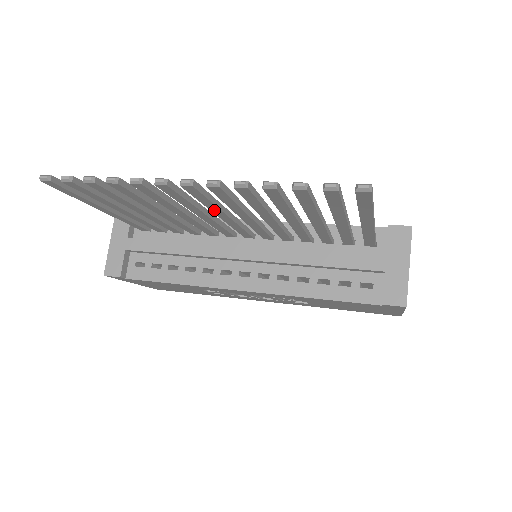
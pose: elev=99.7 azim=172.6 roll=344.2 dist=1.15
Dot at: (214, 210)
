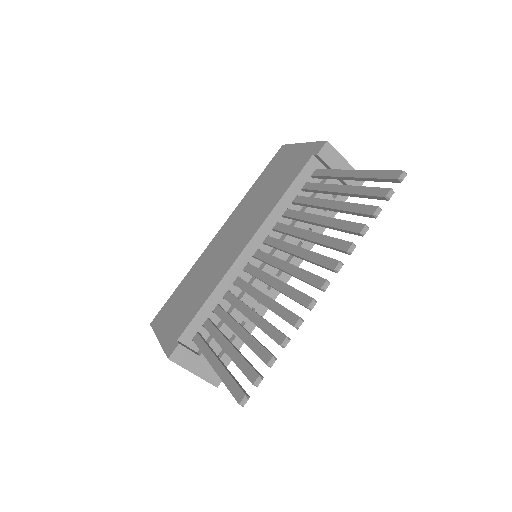
Dot at: occluded
